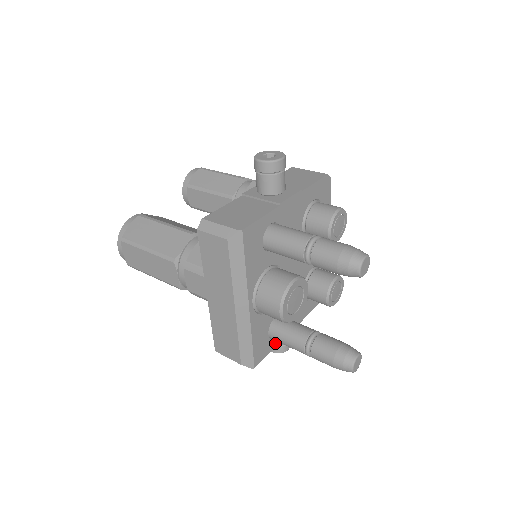
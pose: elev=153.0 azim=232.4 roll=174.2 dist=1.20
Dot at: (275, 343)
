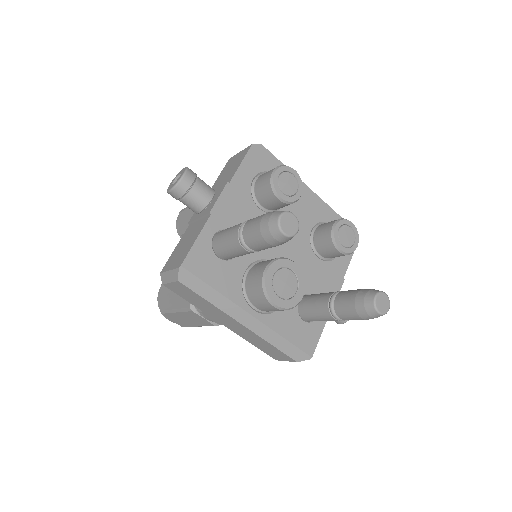
Dot at: (321, 321)
